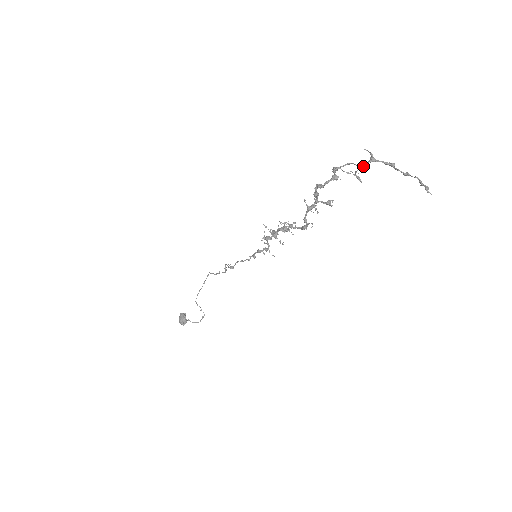
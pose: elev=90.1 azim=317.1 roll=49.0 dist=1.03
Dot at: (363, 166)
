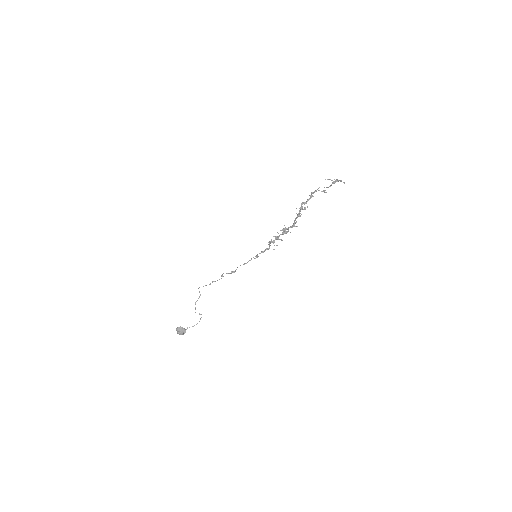
Dot at: occluded
